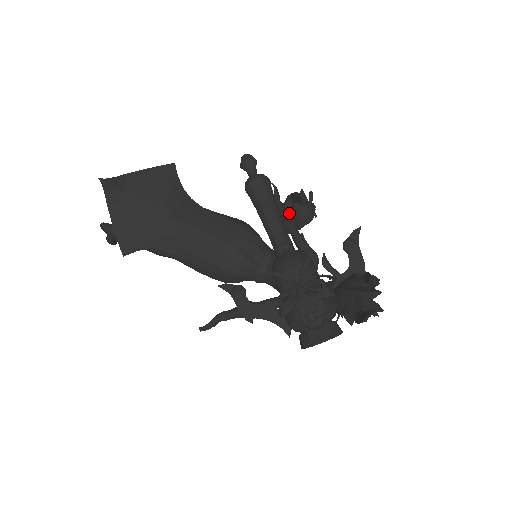
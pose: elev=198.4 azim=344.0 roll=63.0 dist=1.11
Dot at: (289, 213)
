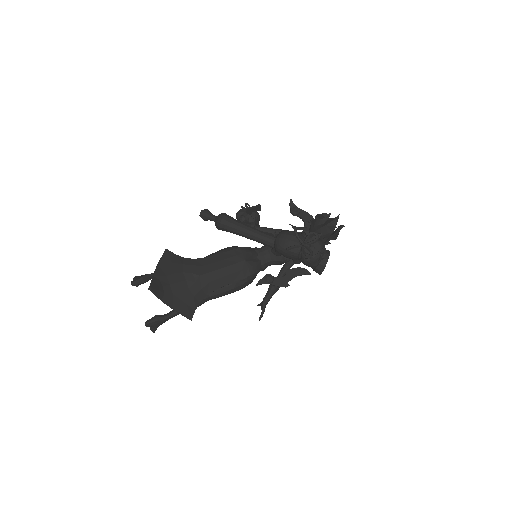
Dot at: (250, 222)
